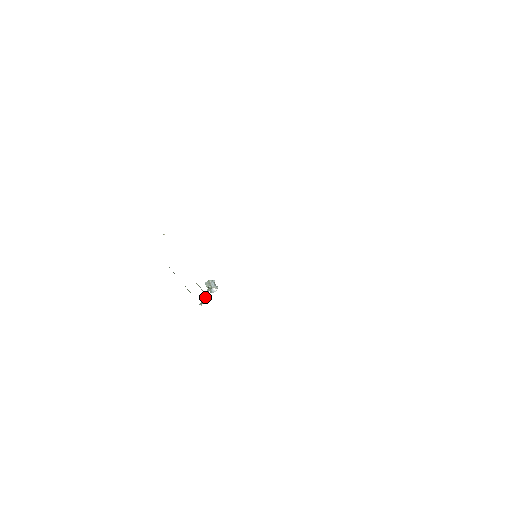
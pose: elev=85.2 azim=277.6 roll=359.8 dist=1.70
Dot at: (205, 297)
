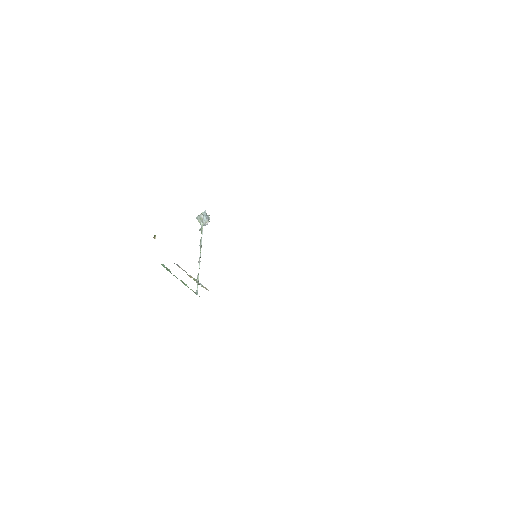
Dot at: occluded
